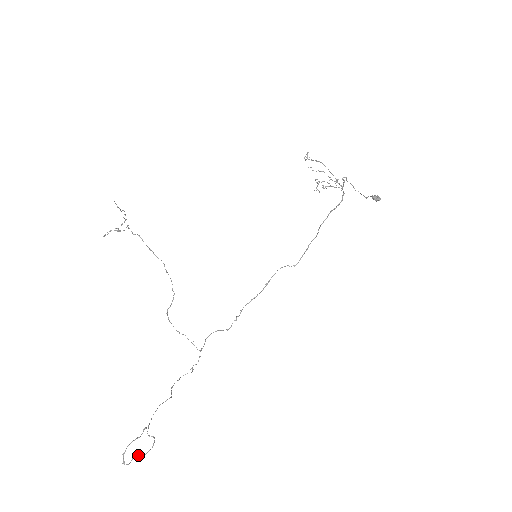
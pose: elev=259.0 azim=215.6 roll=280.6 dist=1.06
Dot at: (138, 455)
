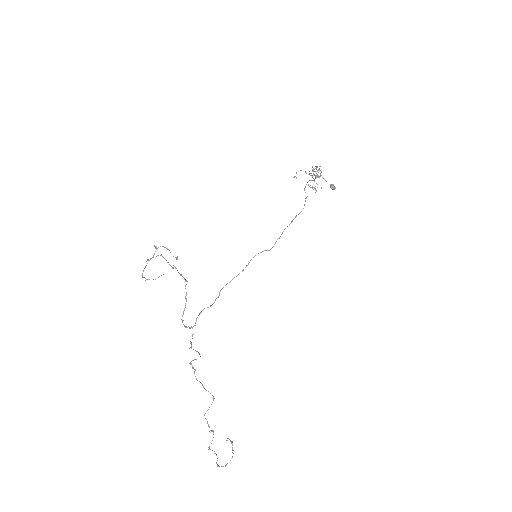
Dot at: occluded
